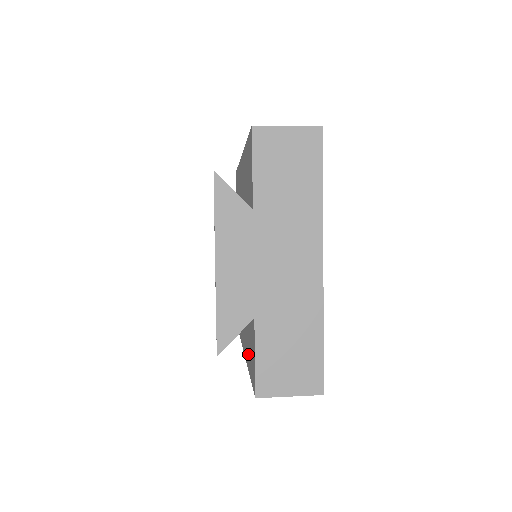
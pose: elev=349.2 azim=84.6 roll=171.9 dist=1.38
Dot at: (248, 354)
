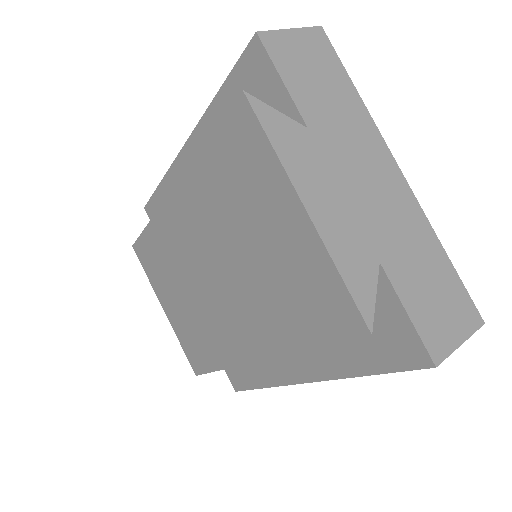
Dot at: (341, 355)
